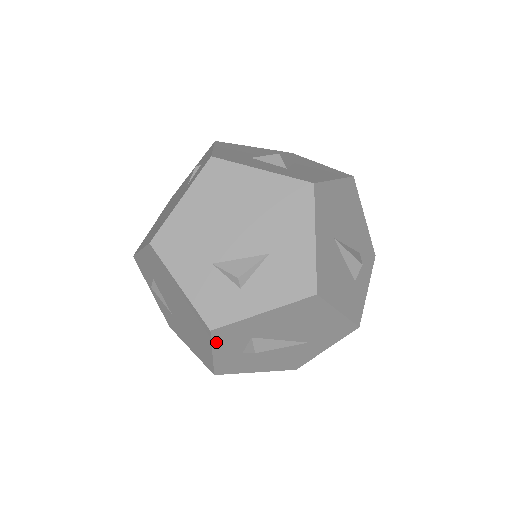
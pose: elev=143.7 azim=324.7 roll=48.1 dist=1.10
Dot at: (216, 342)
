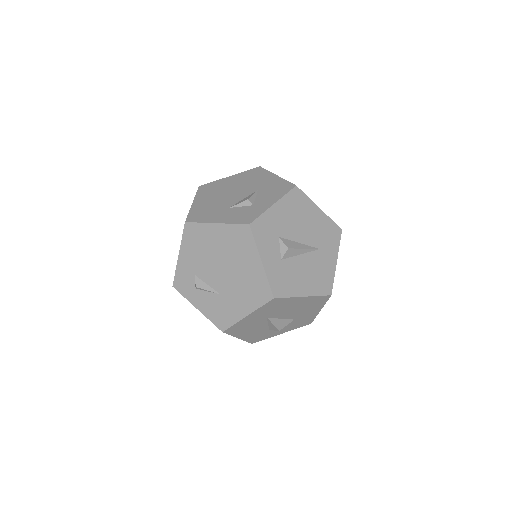
Dot at: (258, 242)
